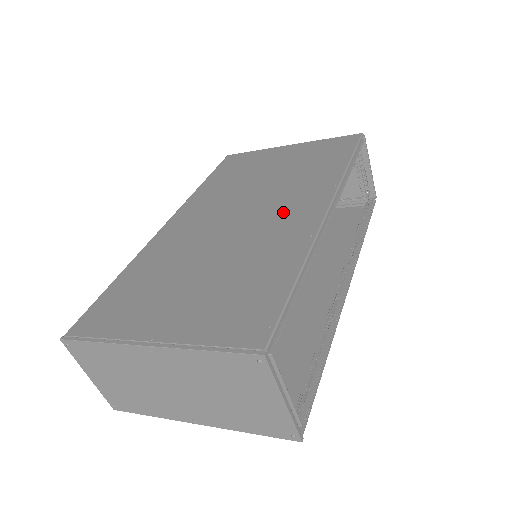
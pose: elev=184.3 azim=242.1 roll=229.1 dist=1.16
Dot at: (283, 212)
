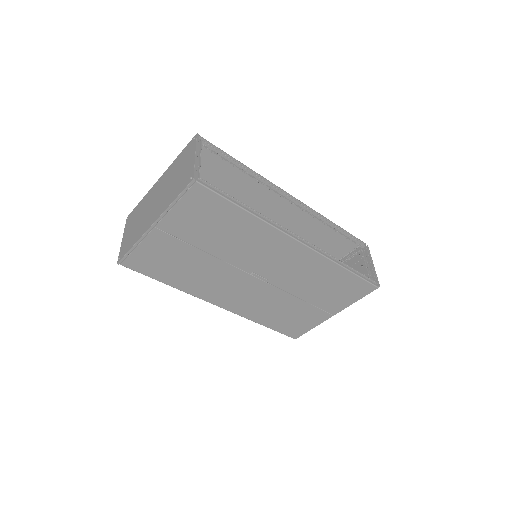
Dot at: (273, 214)
